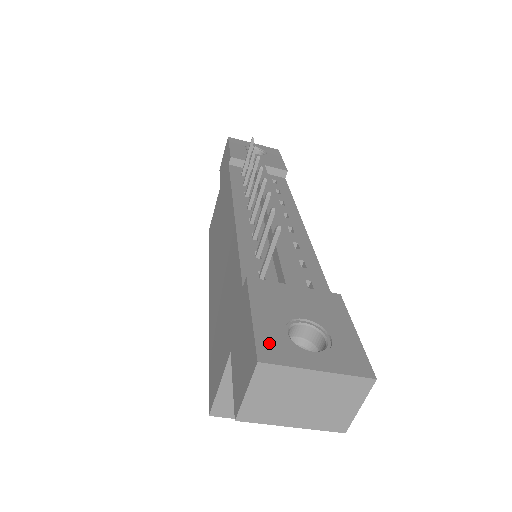
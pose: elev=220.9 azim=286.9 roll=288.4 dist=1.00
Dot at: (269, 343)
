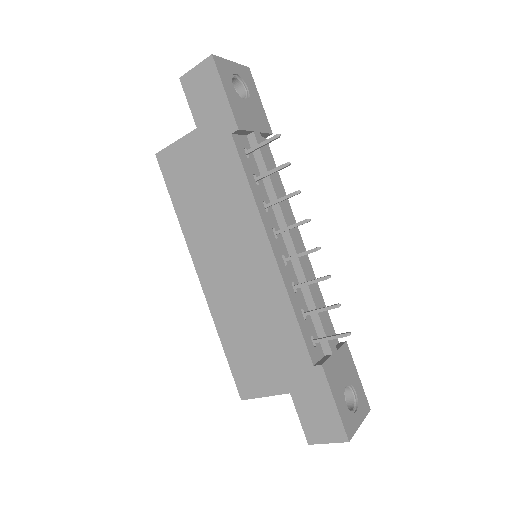
Dot at: (347, 422)
